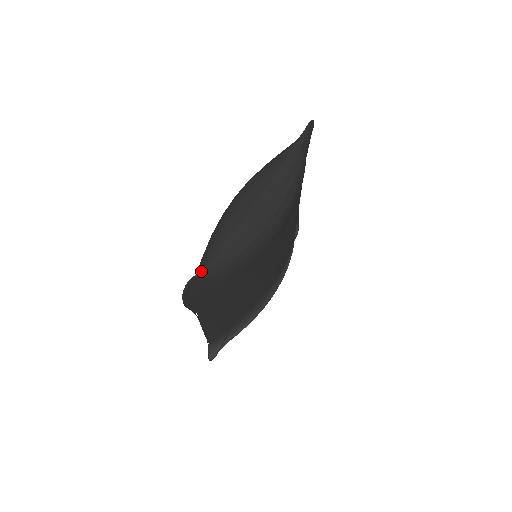
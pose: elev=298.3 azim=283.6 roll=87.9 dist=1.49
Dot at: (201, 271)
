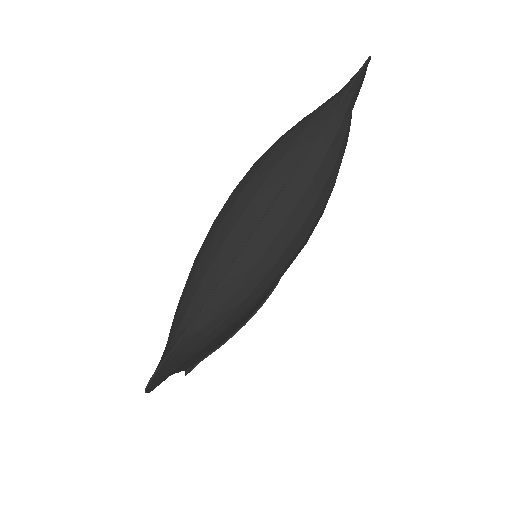
Dot at: (177, 345)
